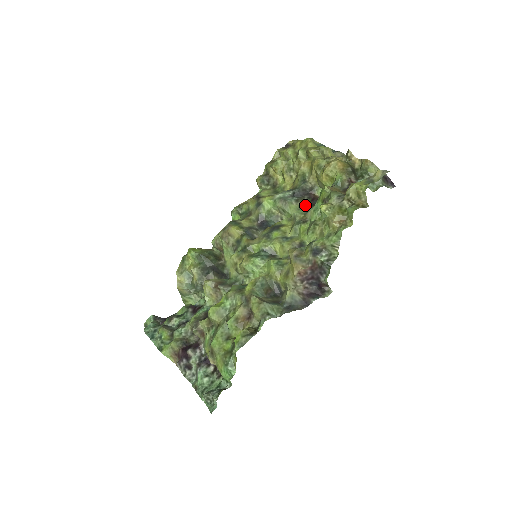
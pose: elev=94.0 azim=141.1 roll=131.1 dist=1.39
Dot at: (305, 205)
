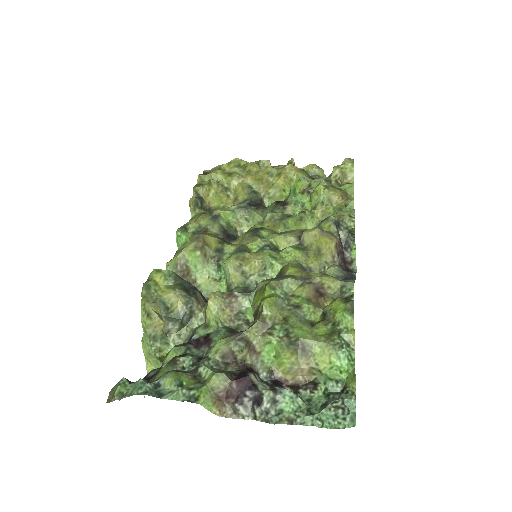
Dot at: (271, 209)
